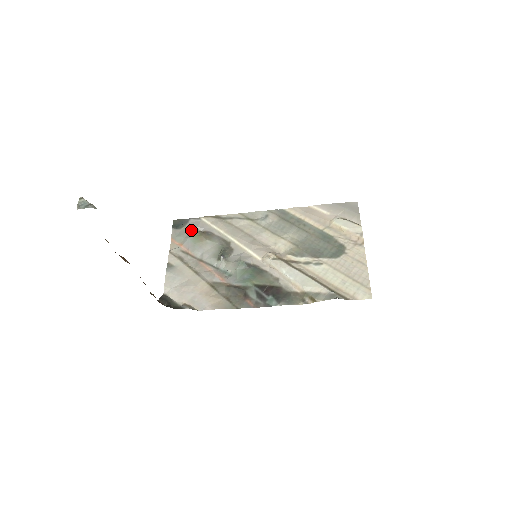
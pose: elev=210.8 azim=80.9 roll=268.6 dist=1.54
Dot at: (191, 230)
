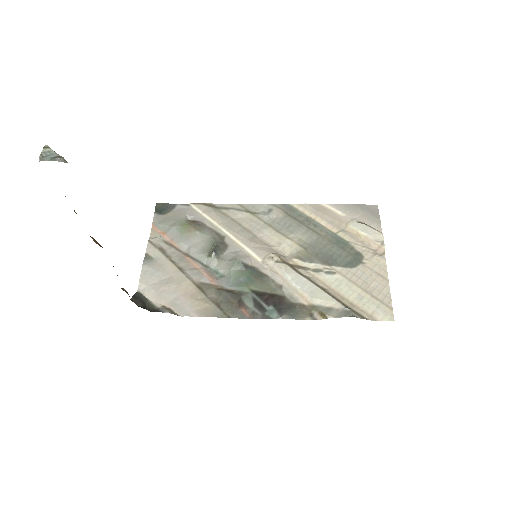
Dot at: (178, 217)
